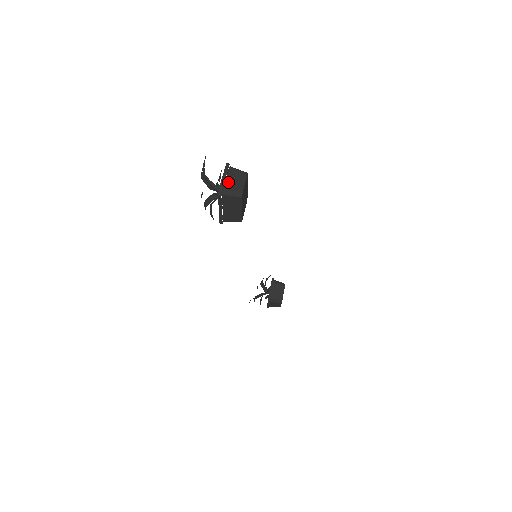
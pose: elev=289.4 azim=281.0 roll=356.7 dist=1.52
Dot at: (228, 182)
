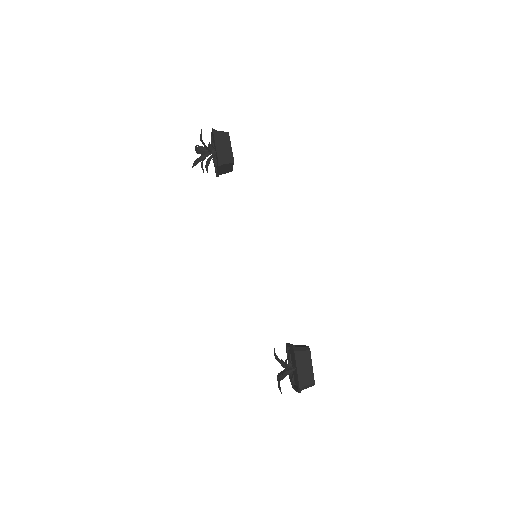
Dot at: occluded
